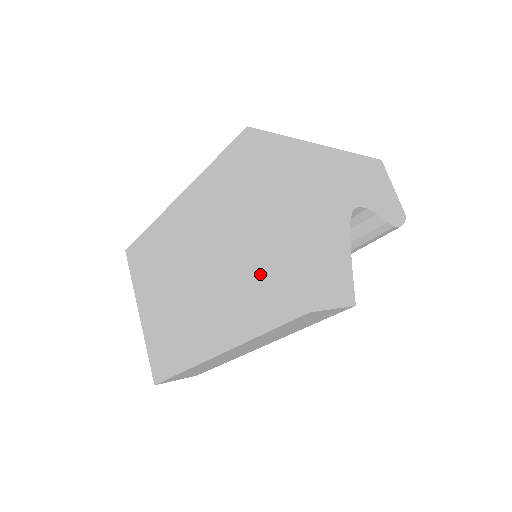
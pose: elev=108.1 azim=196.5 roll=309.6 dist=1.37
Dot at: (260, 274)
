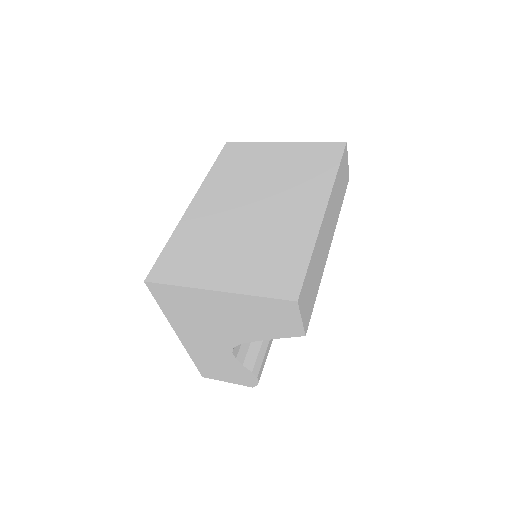
Dot at: (304, 159)
